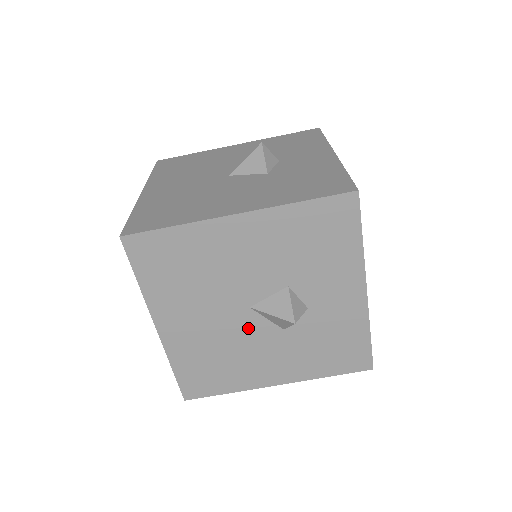
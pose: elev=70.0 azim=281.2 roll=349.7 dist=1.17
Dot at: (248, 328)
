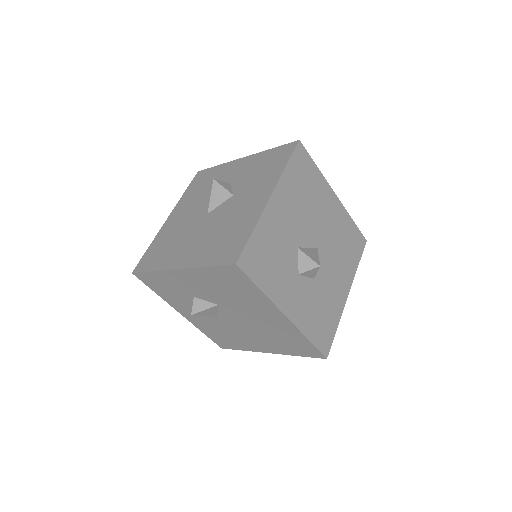
Dot at: (218, 215)
